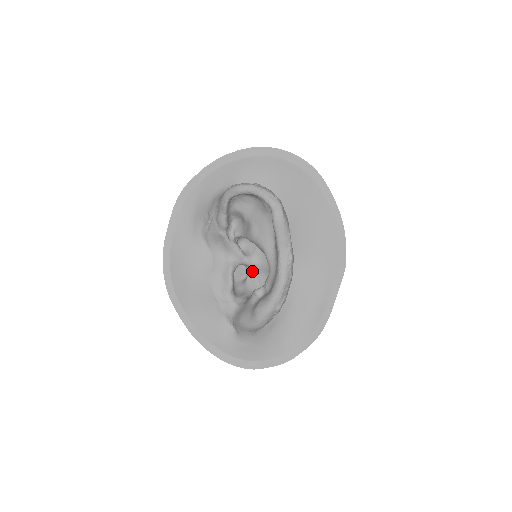
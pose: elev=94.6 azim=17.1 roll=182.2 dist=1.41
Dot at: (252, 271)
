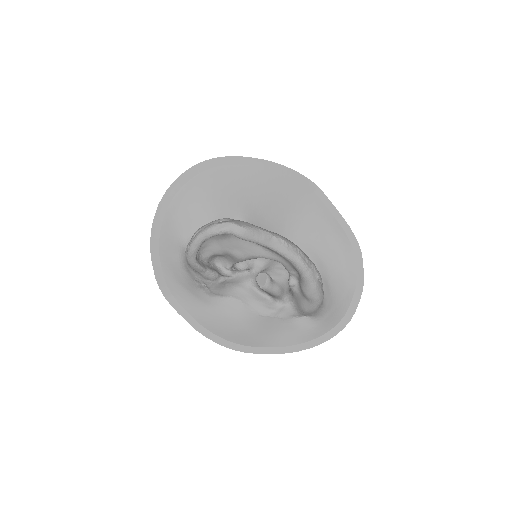
Dot at: (268, 270)
